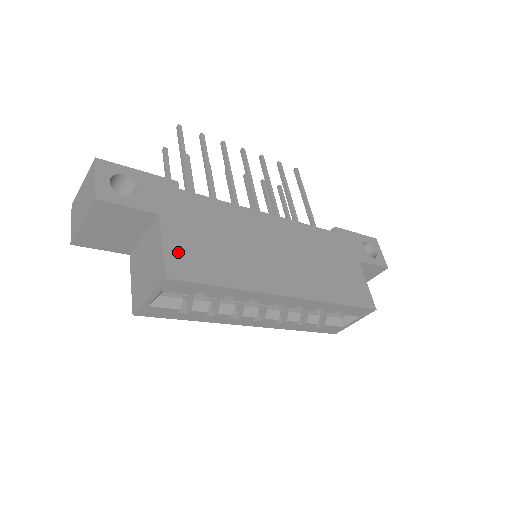
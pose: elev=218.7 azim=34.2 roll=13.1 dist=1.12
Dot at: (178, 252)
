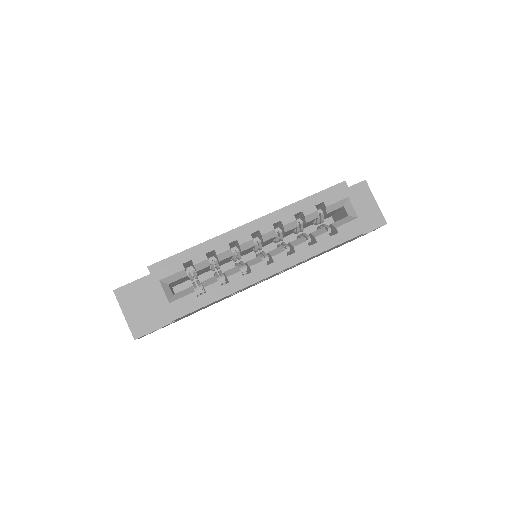
Dot at: occluded
